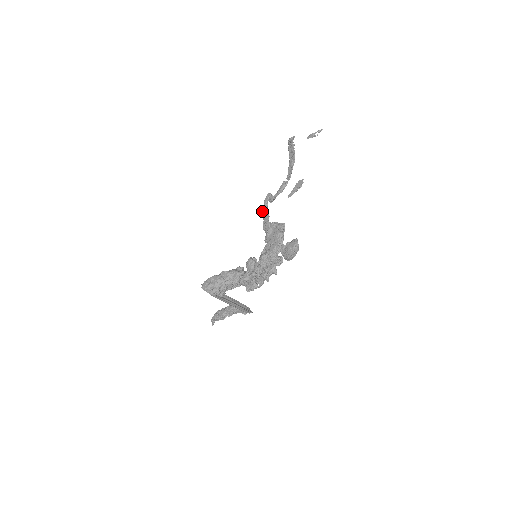
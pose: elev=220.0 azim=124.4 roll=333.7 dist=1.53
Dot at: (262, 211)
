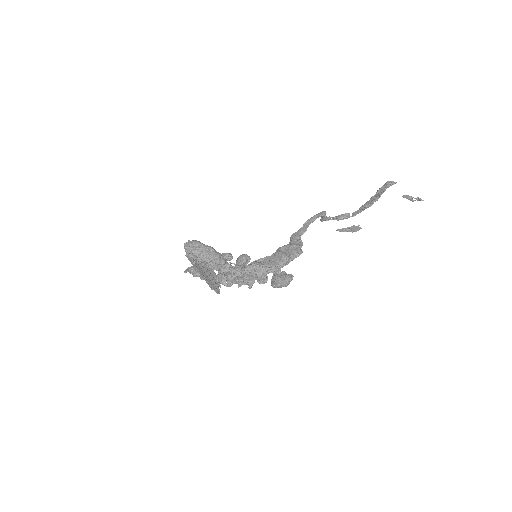
Dot at: (306, 221)
